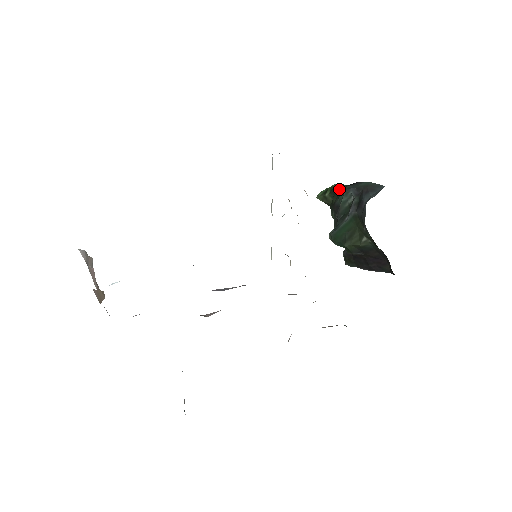
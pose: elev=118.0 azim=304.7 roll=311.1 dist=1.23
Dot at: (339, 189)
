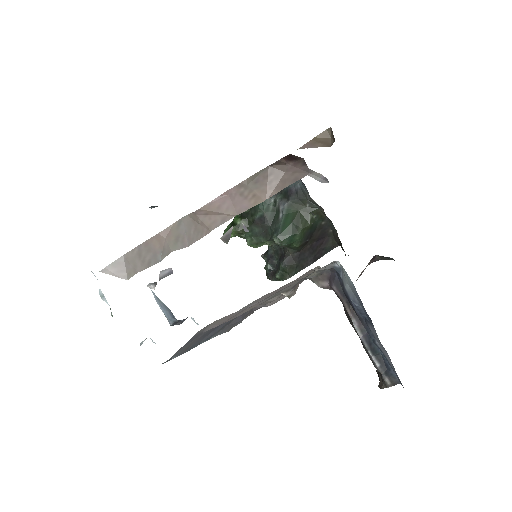
Dot at: (249, 210)
